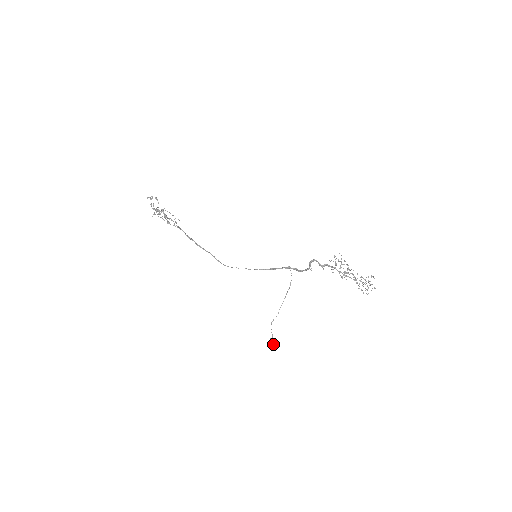
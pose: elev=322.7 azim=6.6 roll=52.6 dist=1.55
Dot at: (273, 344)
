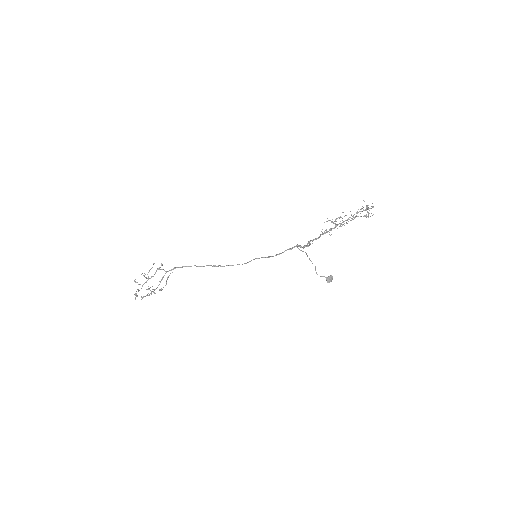
Dot at: (331, 281)
